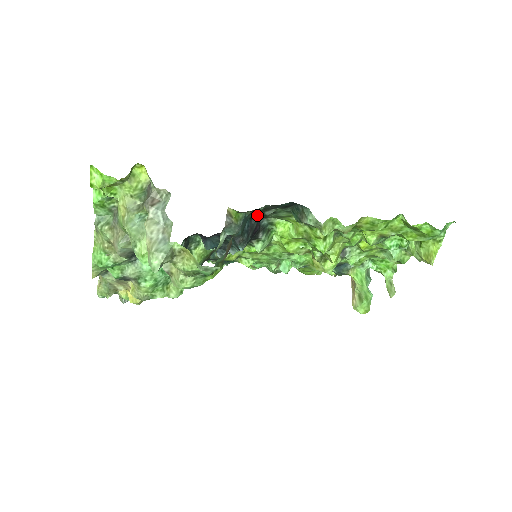
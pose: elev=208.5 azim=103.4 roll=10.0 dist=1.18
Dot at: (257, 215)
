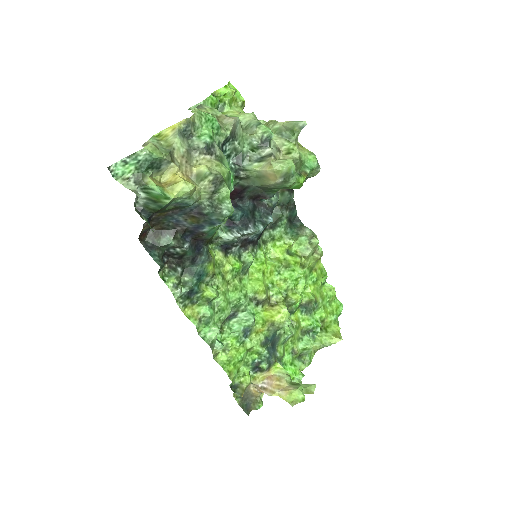
Dot at: occluded
